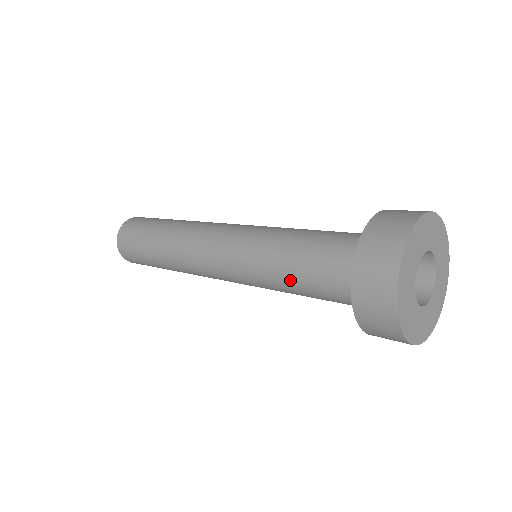
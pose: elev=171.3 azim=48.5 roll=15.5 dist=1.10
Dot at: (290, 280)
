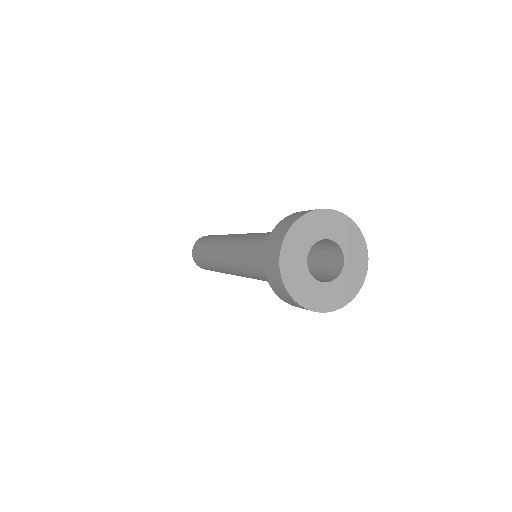
Dot at: occluded
